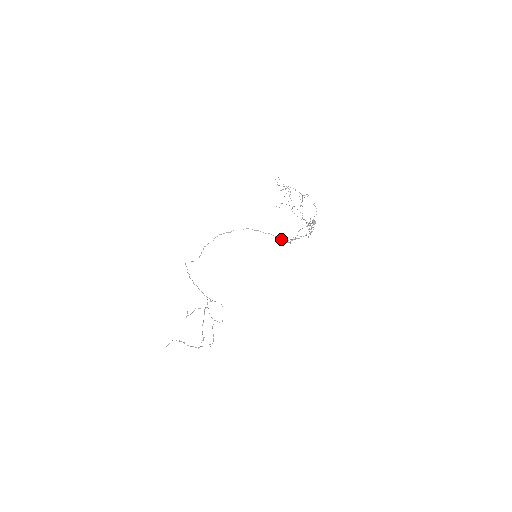
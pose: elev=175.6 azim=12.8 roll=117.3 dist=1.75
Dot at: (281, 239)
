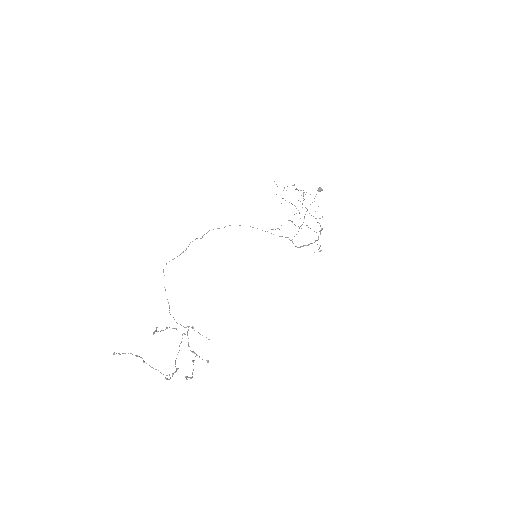
Dot at: (285, 237)
